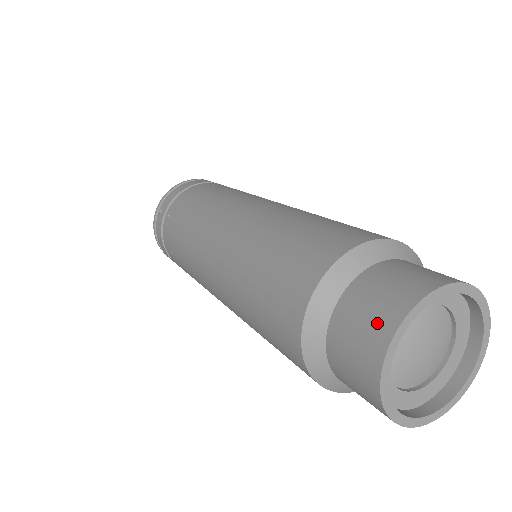
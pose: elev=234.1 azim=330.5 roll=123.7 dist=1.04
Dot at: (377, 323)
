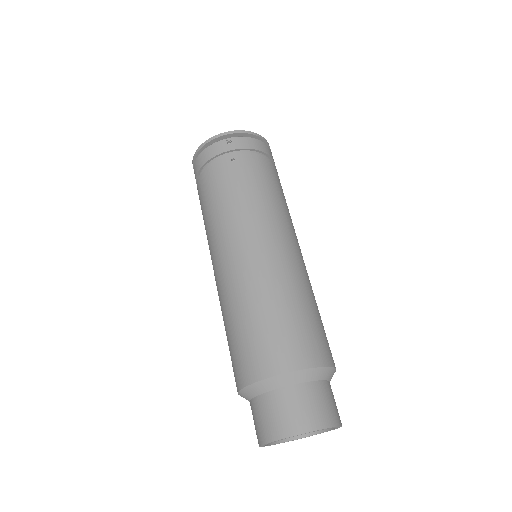
Dot at: (304, 419)
